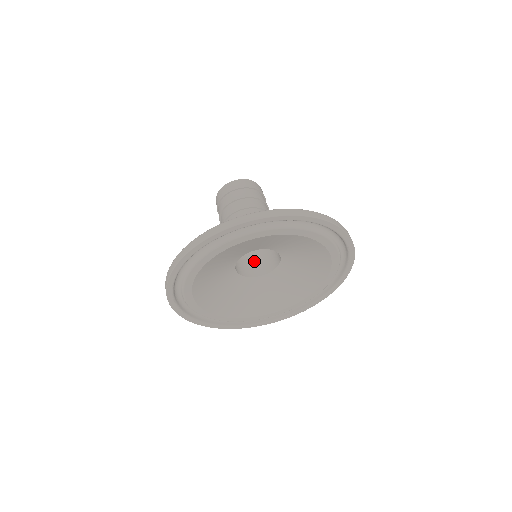
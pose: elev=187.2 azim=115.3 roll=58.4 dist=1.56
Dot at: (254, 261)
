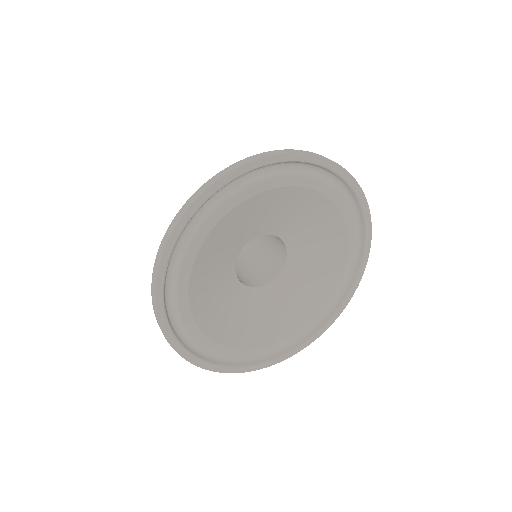
Dot at: (236, 273)
